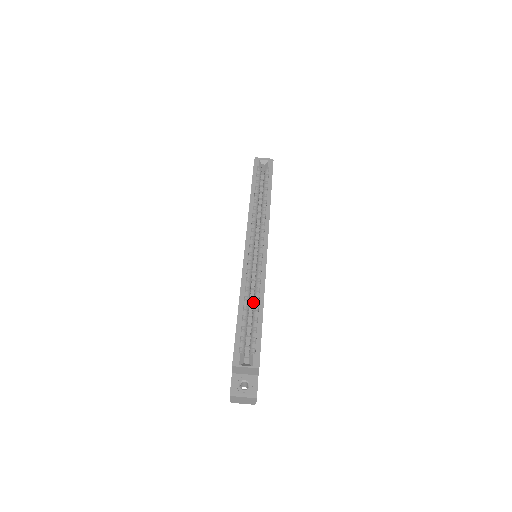
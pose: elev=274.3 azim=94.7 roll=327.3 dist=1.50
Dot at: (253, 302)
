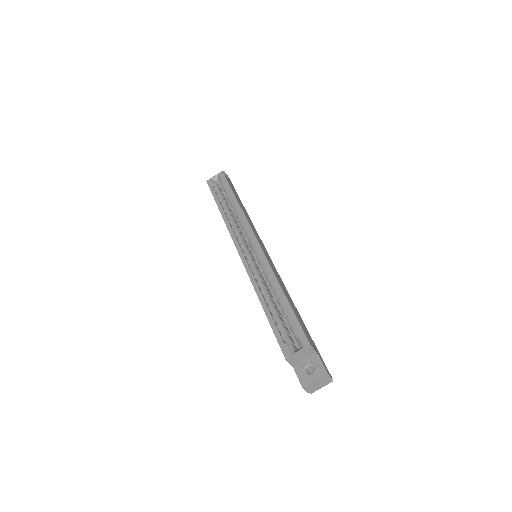
Dot at: occluded
